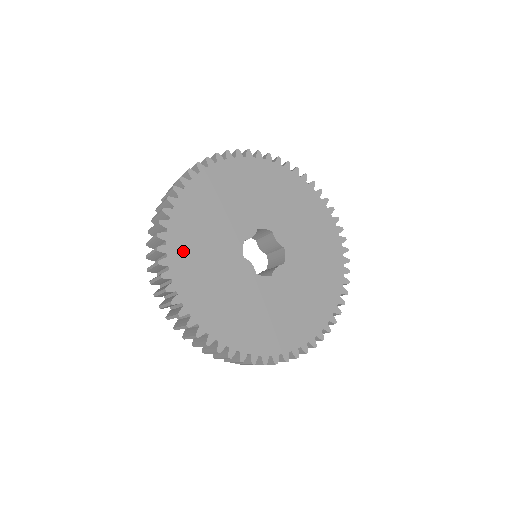
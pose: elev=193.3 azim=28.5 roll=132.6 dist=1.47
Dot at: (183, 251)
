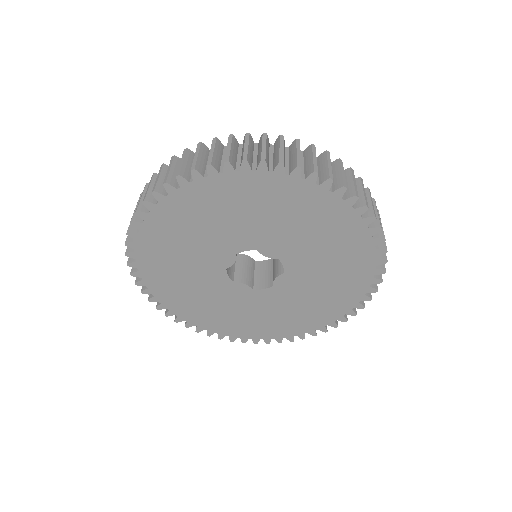
Dot at: (171, 296)
